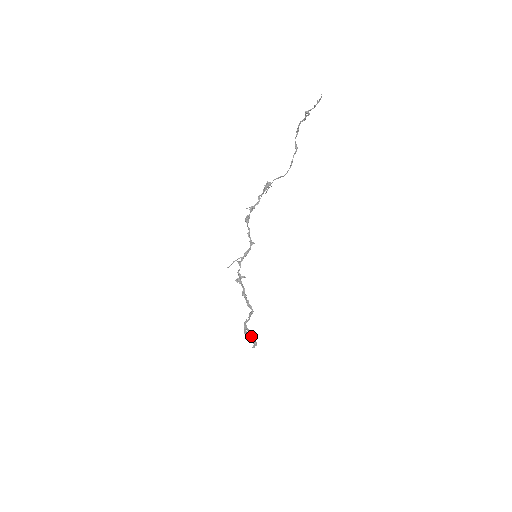
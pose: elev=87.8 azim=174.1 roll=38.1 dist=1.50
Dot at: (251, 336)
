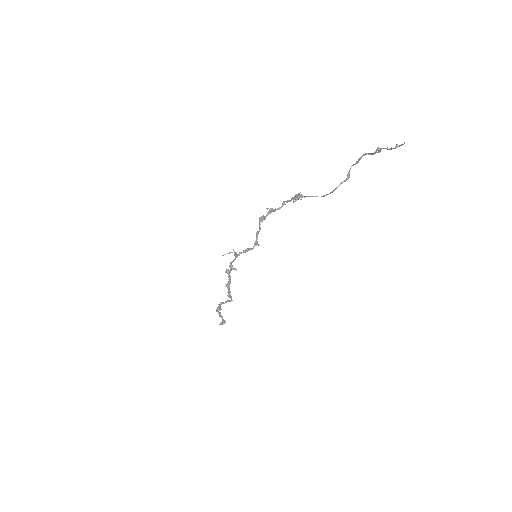
Dot at: occluded
